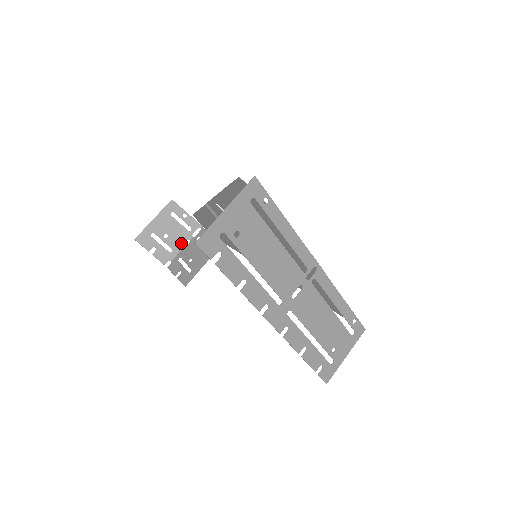
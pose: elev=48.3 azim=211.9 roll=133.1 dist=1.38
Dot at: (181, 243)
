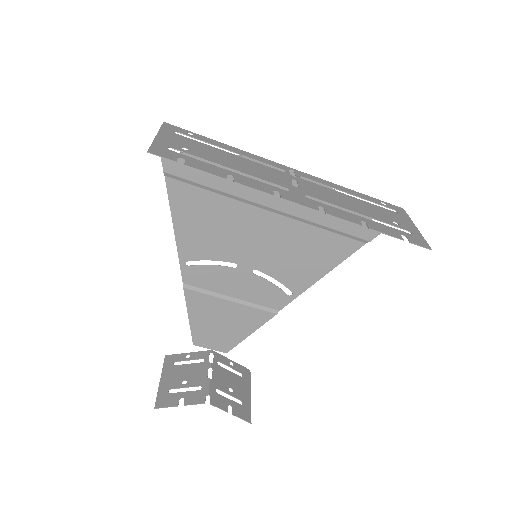
Dot at: (204, 375)
